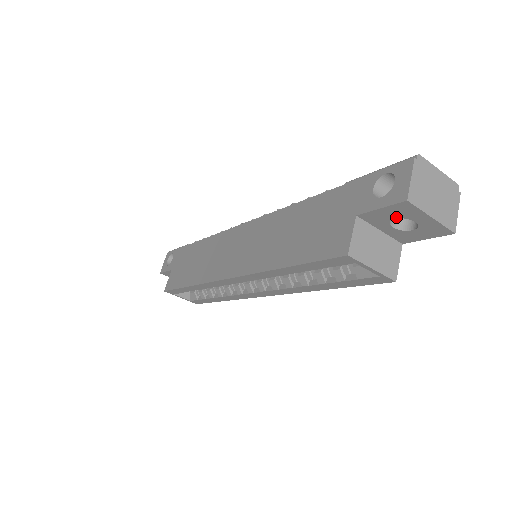
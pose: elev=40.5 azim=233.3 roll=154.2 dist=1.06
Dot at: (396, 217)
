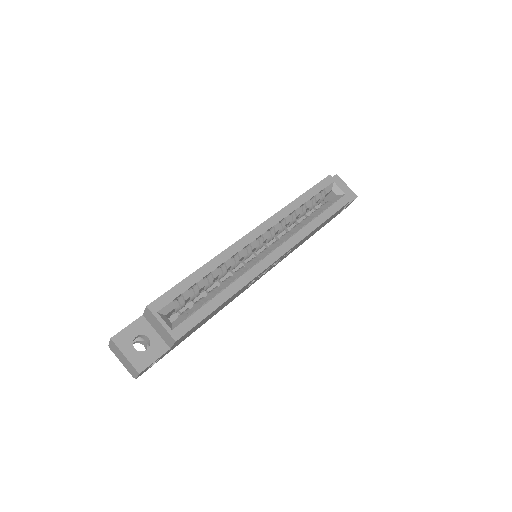
Dot at: occluded
